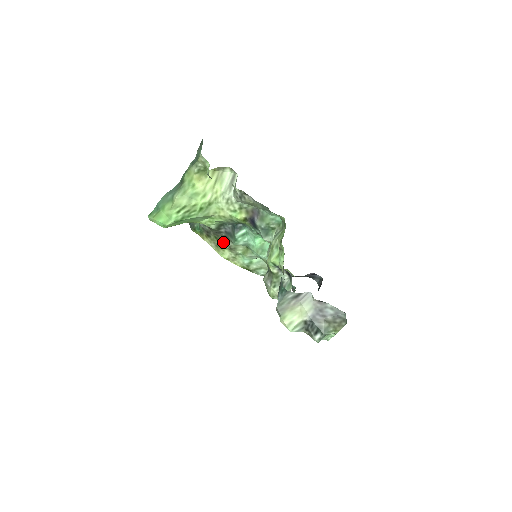
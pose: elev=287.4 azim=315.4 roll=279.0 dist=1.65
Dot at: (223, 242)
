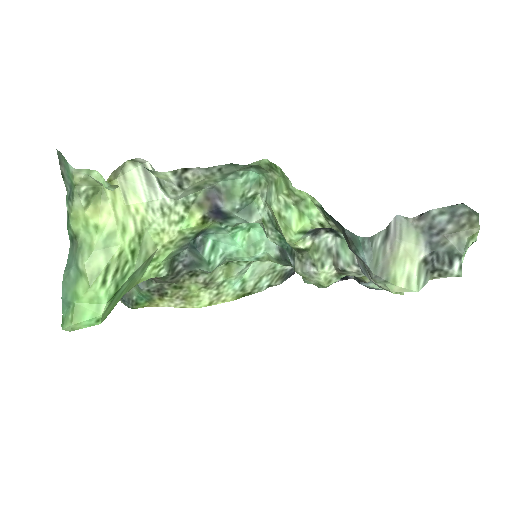
Dot at: (190, 284)
